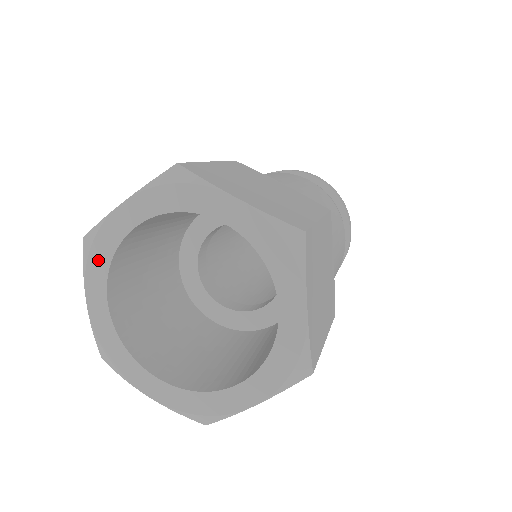
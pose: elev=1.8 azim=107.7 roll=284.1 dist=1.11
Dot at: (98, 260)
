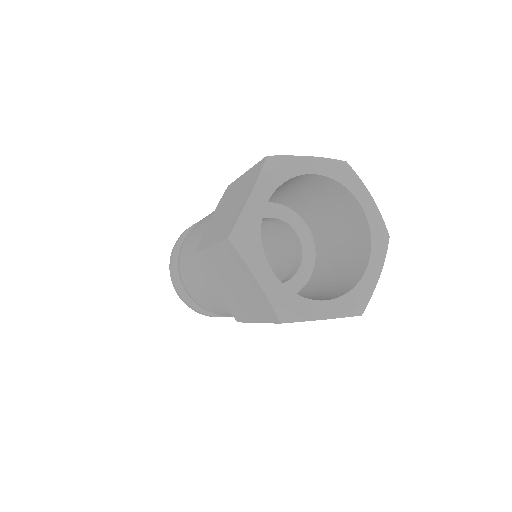
Dot at: (277, 175)
